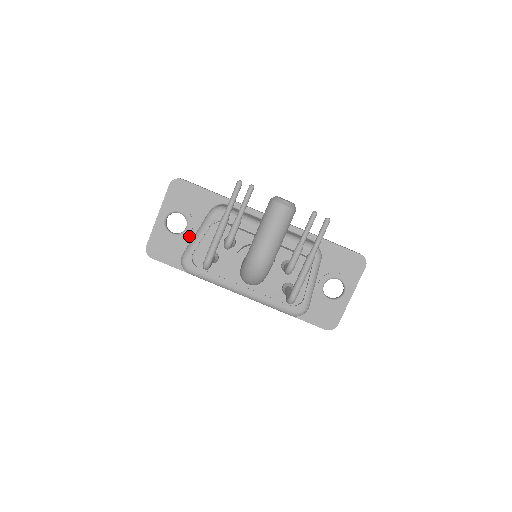
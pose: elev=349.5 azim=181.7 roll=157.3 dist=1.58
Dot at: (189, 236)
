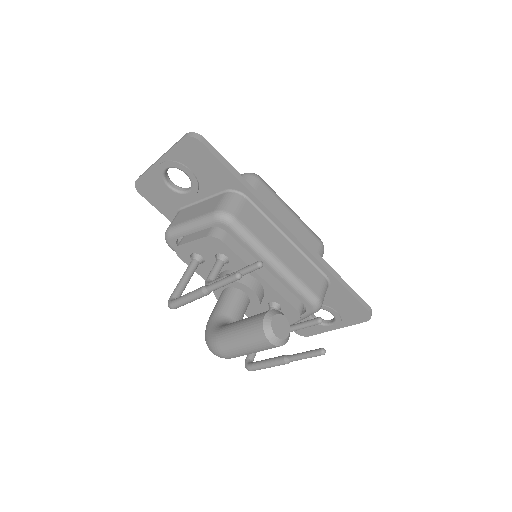
Dot at: (189, 199)
